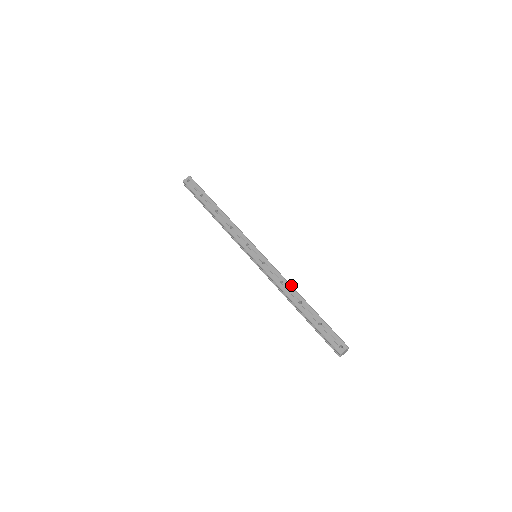
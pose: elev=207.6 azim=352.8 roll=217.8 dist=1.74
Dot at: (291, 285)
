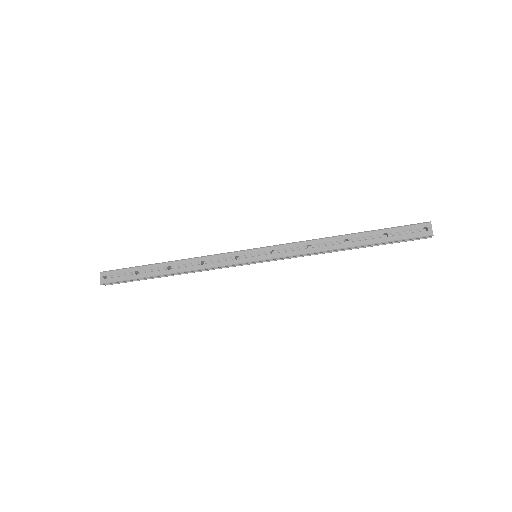
Dot at: (319, 239)
